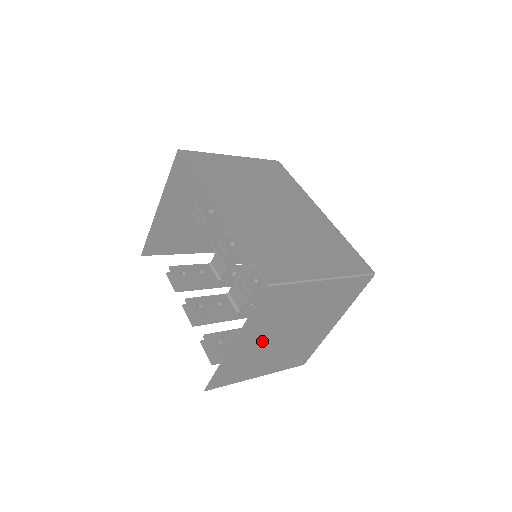
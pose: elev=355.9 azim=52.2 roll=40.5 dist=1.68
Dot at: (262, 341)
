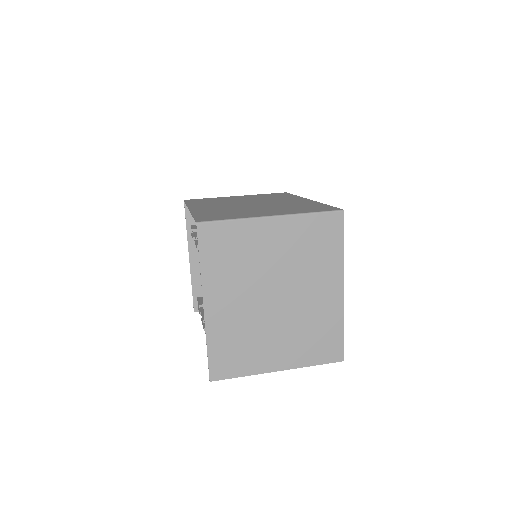
Dot at: (243, 306)
